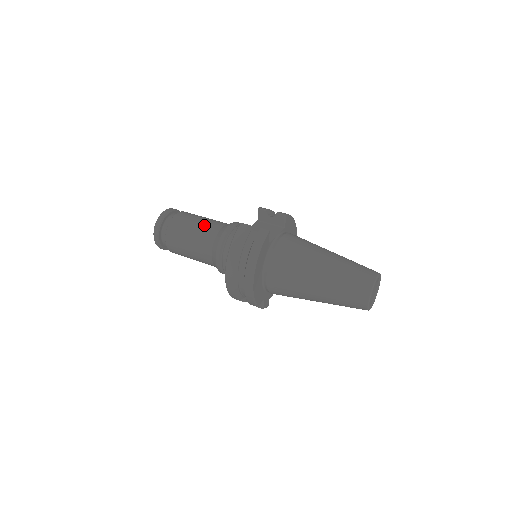
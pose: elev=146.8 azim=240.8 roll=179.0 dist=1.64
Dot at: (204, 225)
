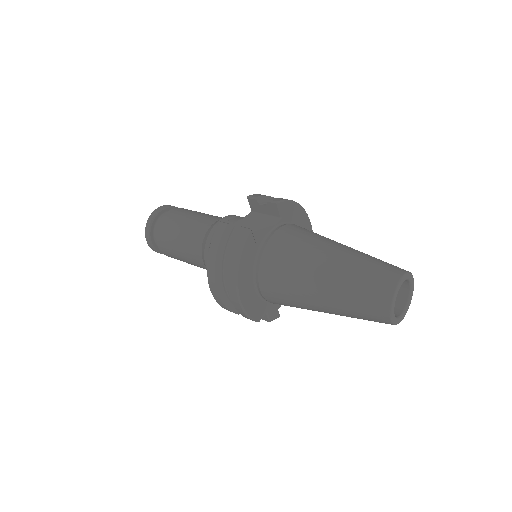
Dot at: (192, 224)
